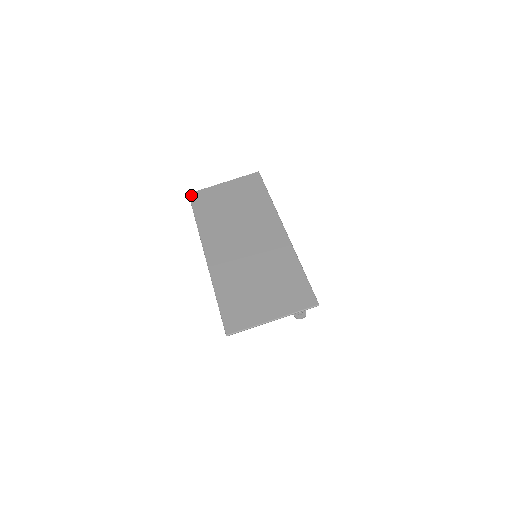
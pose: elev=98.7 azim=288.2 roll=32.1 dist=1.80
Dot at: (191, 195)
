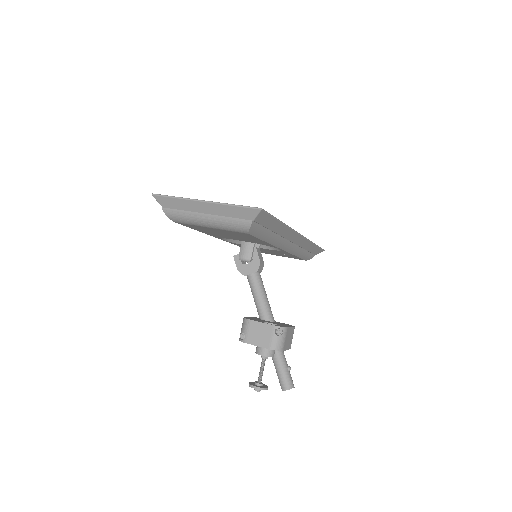
Dot at: occluded
